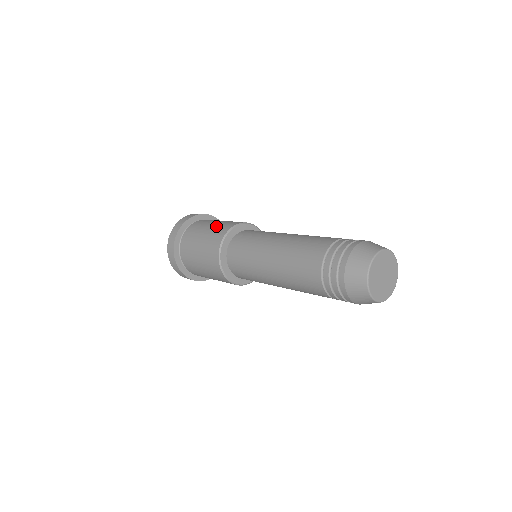
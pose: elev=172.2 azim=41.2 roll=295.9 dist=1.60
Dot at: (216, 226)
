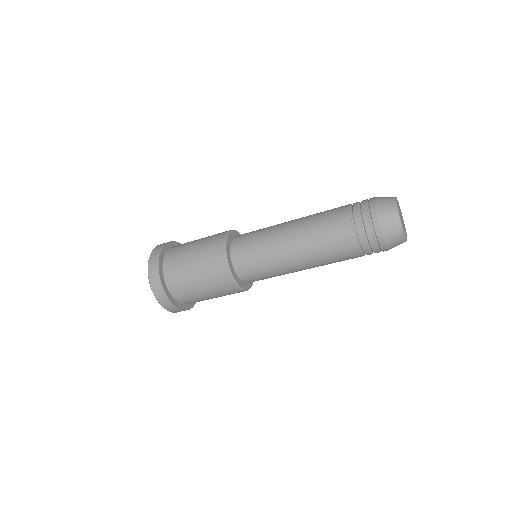
Dot at: occluded
